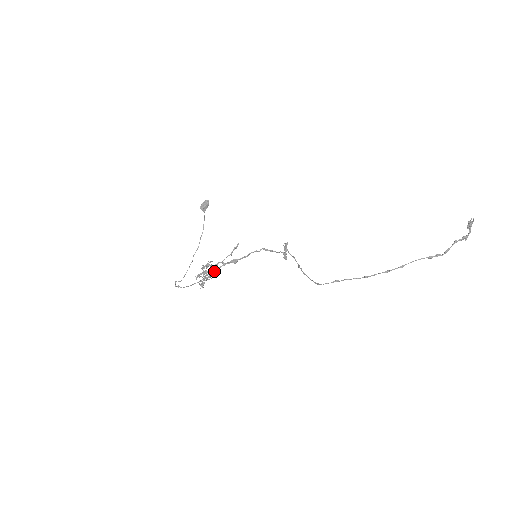
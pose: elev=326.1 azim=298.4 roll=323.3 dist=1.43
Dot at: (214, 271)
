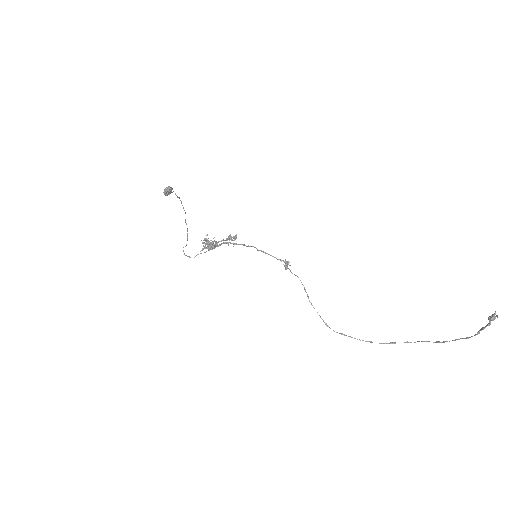
Dot at: occluded
